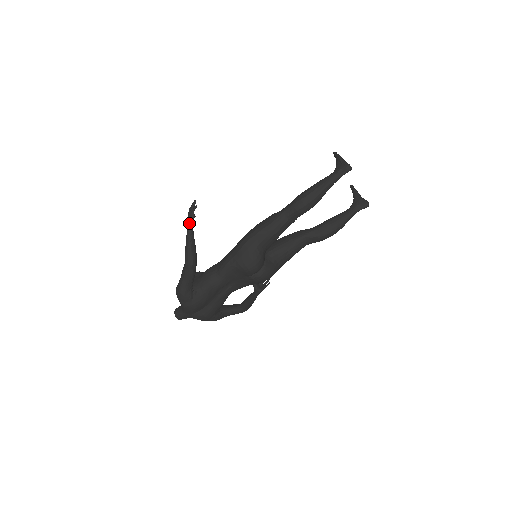
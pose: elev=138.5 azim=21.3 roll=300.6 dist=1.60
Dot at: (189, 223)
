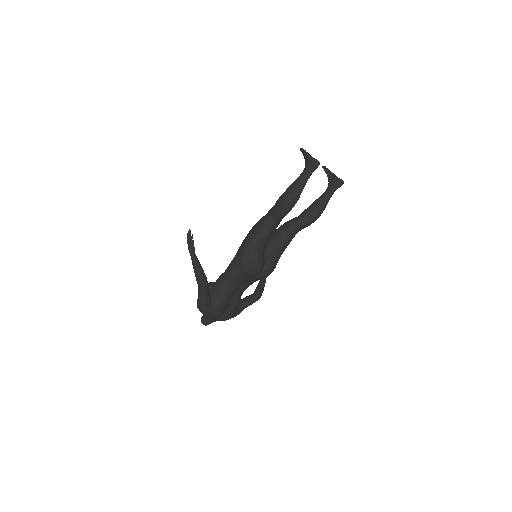
Dot at: (191, 252)
